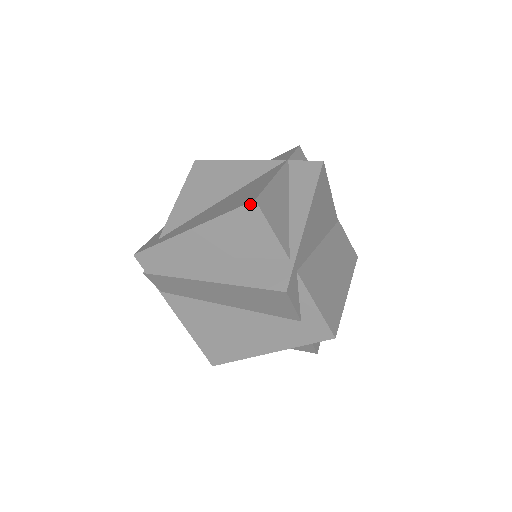
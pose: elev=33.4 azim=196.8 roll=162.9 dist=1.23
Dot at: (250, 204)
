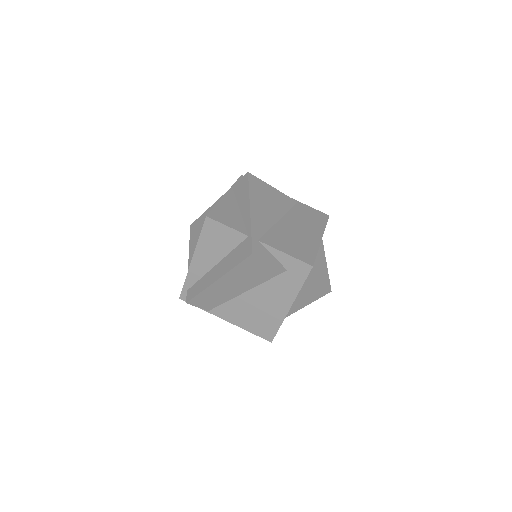
Dot at: (206, 220)
